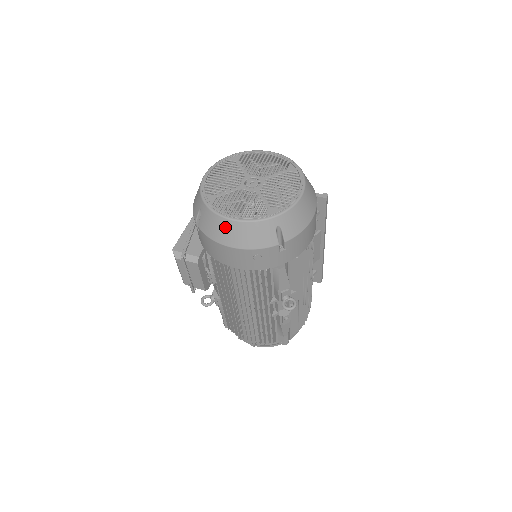
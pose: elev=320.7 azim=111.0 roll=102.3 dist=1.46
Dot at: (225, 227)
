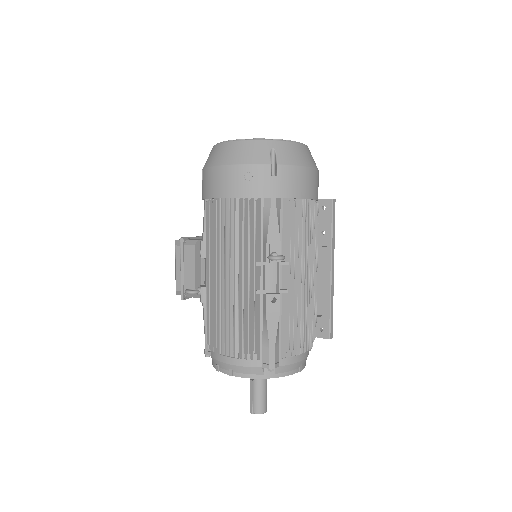
Dot at: (225, 149)
